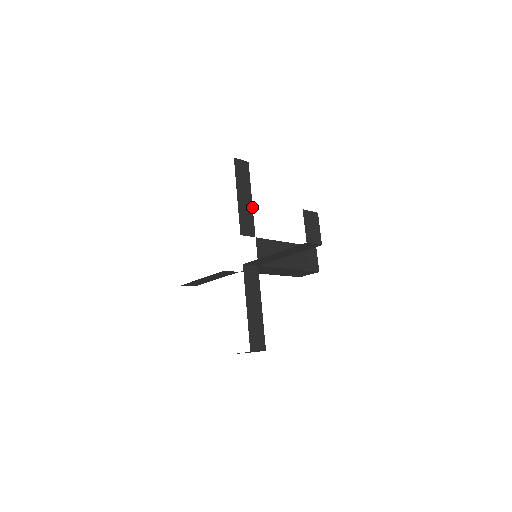
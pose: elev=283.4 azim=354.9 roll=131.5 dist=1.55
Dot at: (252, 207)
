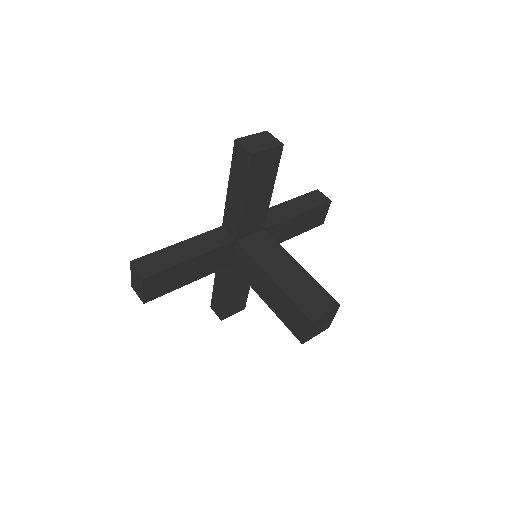
Dot at: (292, 217)
